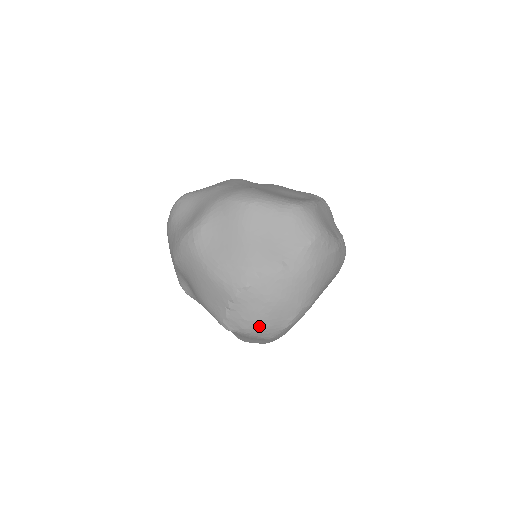
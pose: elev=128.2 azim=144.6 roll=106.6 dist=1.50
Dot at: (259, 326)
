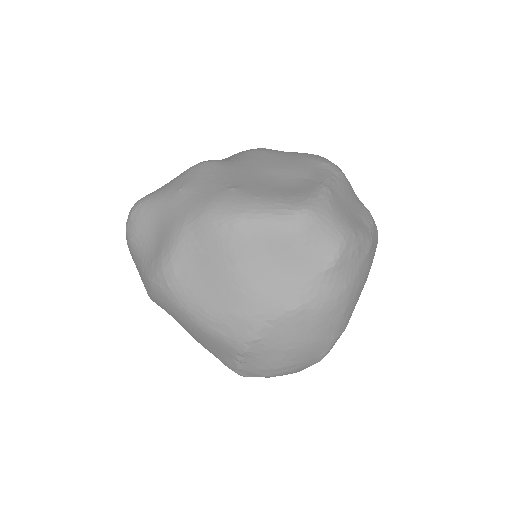
Dot at: (283, 372)
